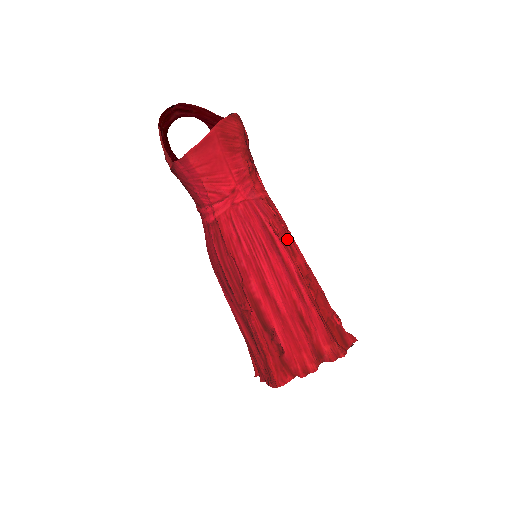
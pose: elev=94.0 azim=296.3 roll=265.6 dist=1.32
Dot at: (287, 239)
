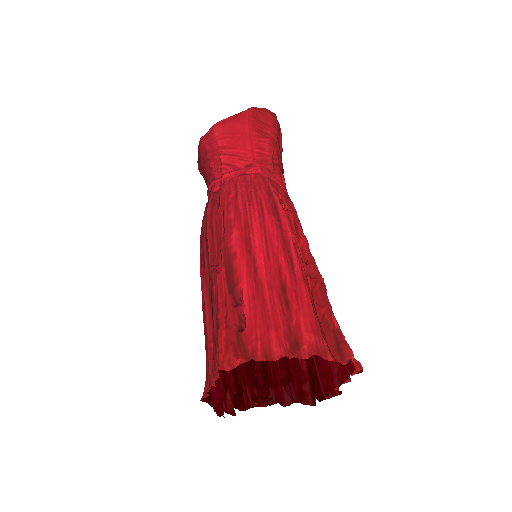
Dot at: (294, 218)
